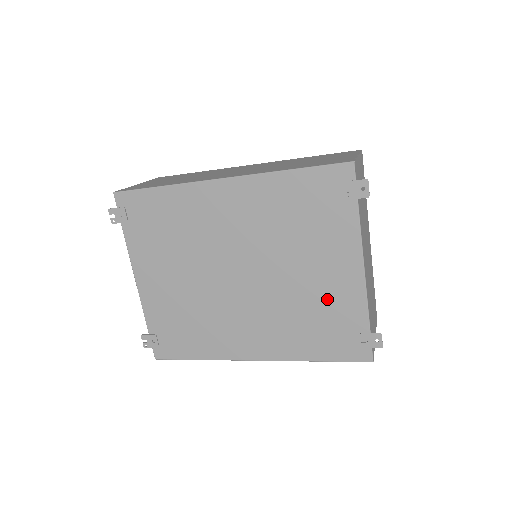
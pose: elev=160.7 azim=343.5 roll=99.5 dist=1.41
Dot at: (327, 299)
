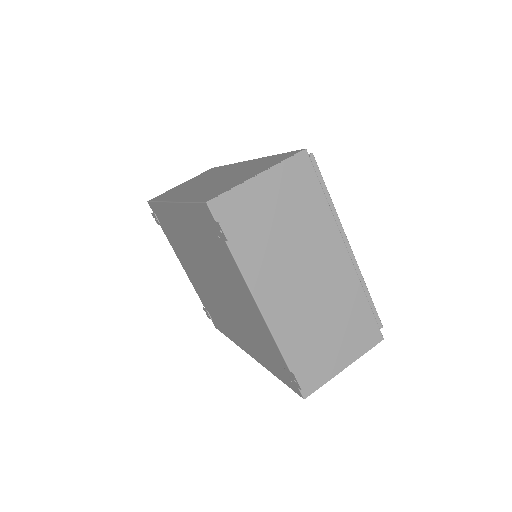
Dot at: (255, 326)
